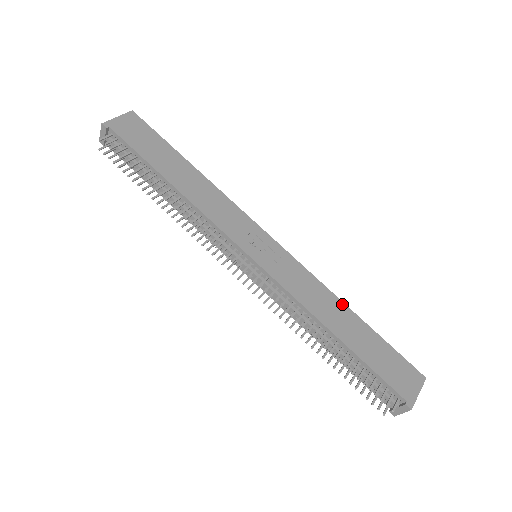
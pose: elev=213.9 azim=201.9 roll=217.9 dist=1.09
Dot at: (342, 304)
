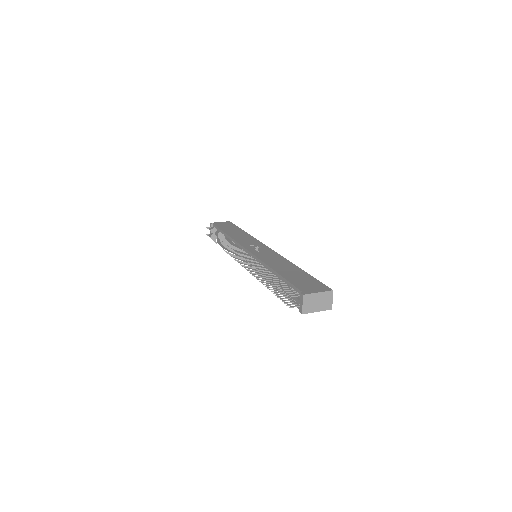
Dot at: (293, 264)
